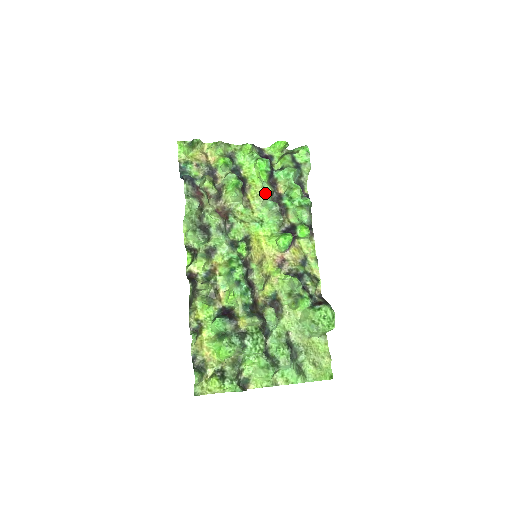
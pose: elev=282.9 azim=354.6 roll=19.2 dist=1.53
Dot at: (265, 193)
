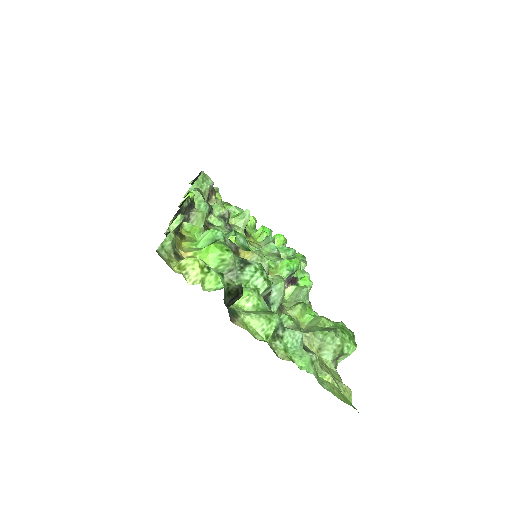
Dot at: occluded
